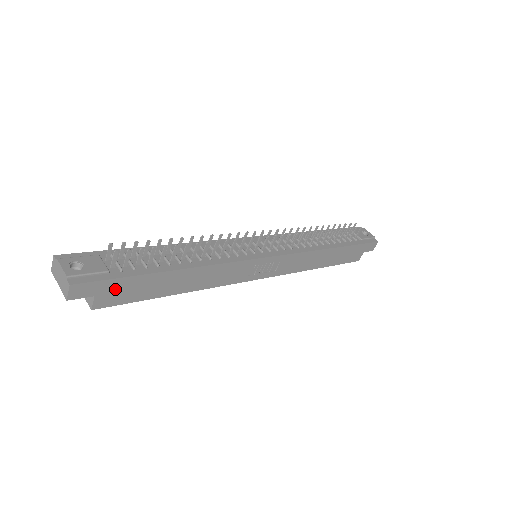
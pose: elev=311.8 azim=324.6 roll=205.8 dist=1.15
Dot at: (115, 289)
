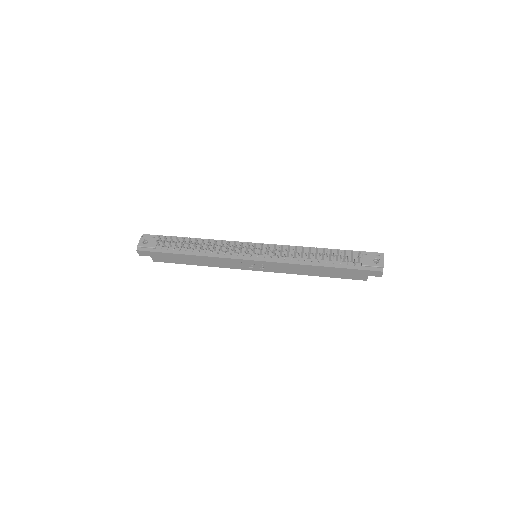
Dot at: (159, 256)
